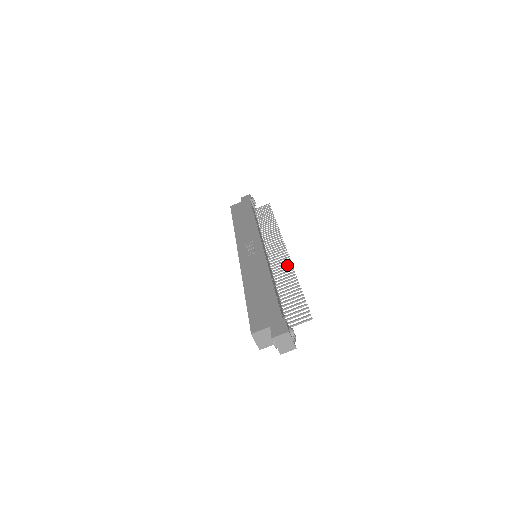
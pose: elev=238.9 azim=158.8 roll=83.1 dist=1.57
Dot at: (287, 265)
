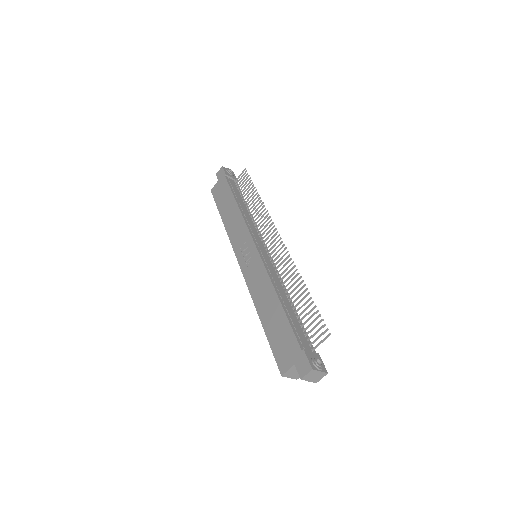
Dot at: (287, 262)
